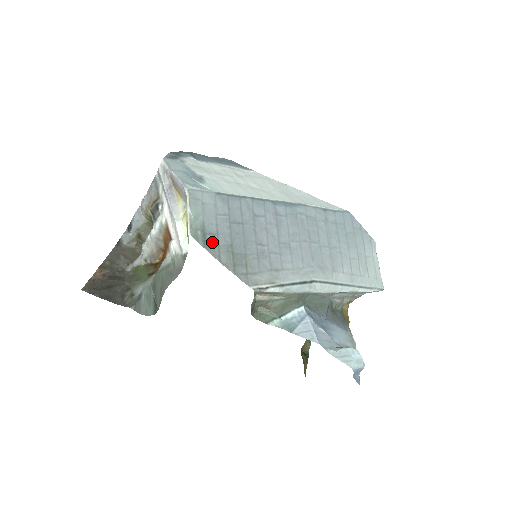
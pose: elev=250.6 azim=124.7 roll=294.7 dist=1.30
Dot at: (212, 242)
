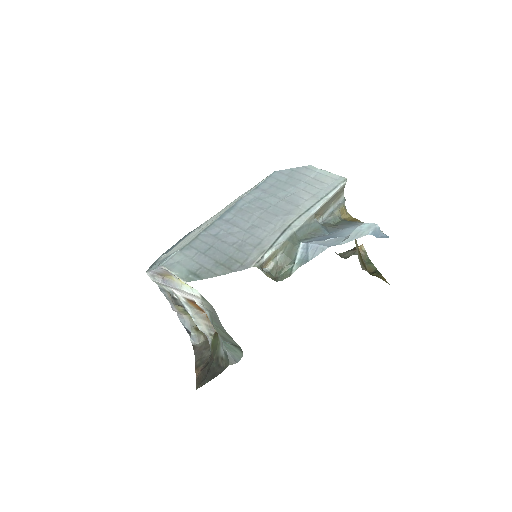
Dot at: (203, 273)
